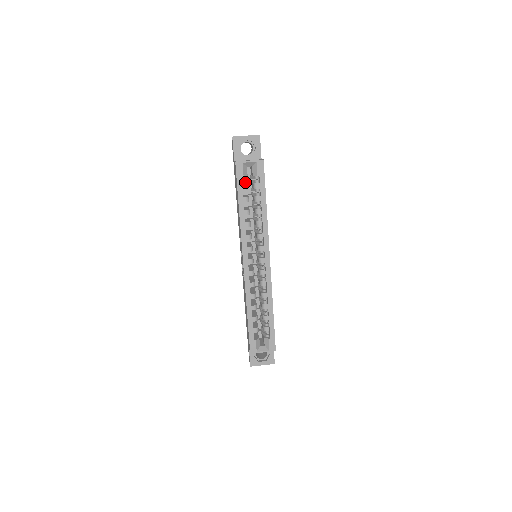
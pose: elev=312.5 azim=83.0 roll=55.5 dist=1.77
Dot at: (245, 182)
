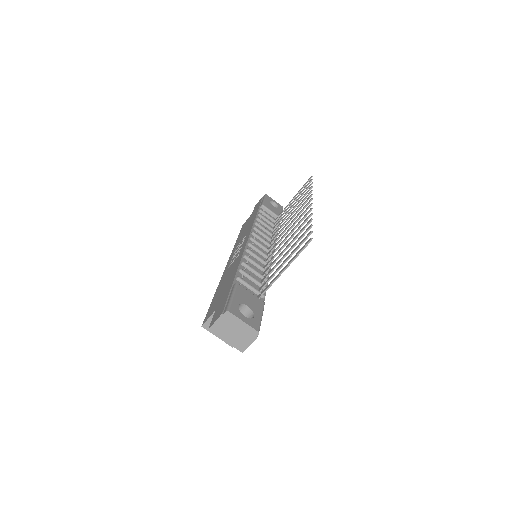
Dot at: occluded
